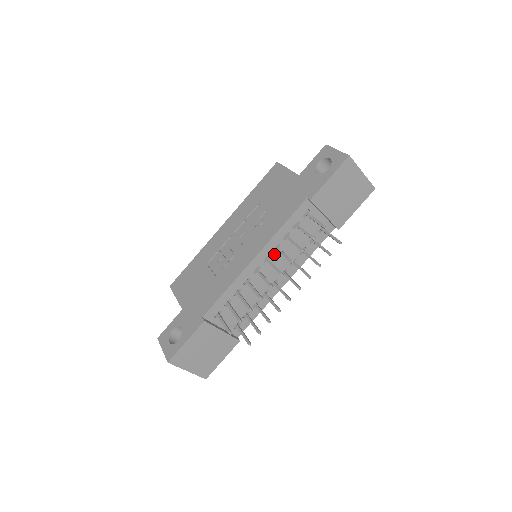
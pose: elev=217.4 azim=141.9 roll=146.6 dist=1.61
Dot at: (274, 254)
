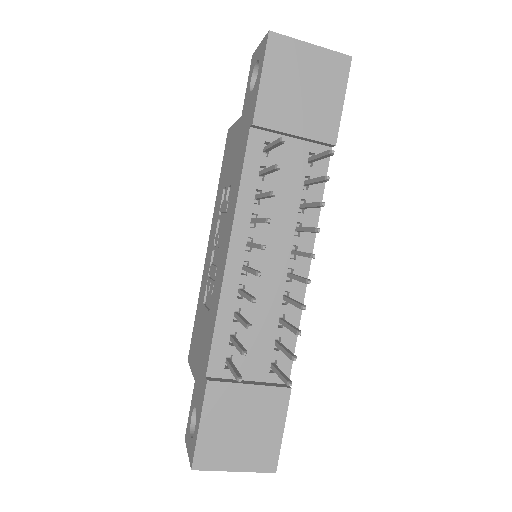
Dot at: (257, 232)
